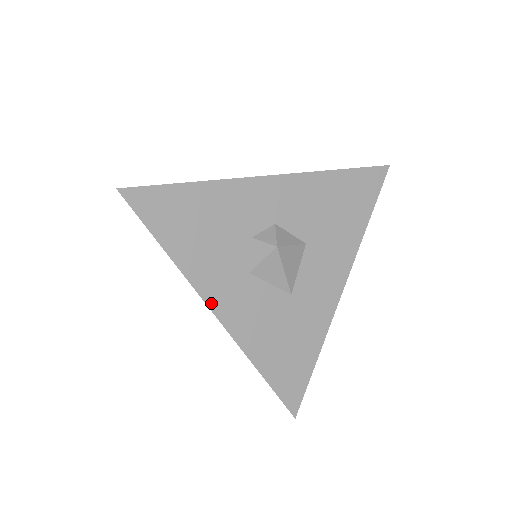
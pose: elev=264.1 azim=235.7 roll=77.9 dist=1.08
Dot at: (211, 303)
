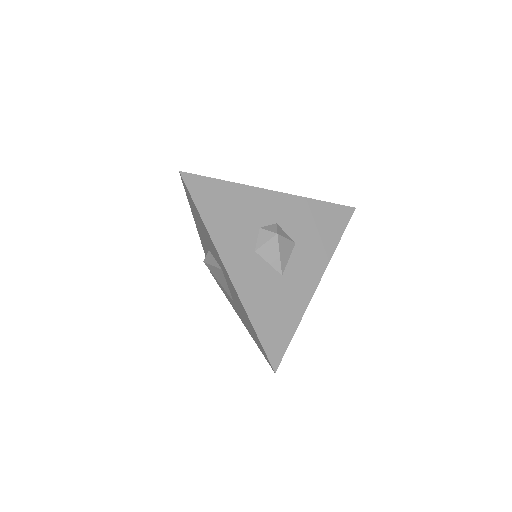
Dot at: (226, 264)
